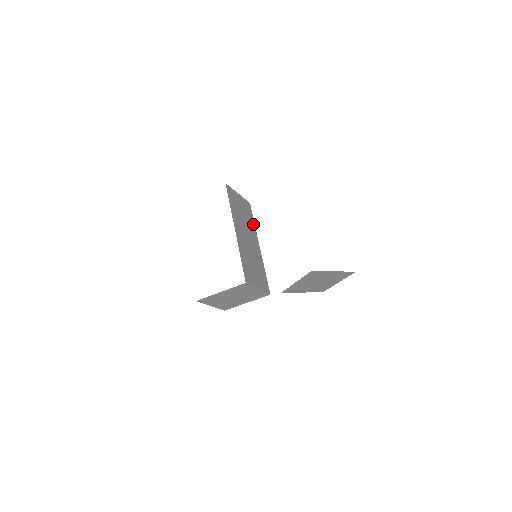
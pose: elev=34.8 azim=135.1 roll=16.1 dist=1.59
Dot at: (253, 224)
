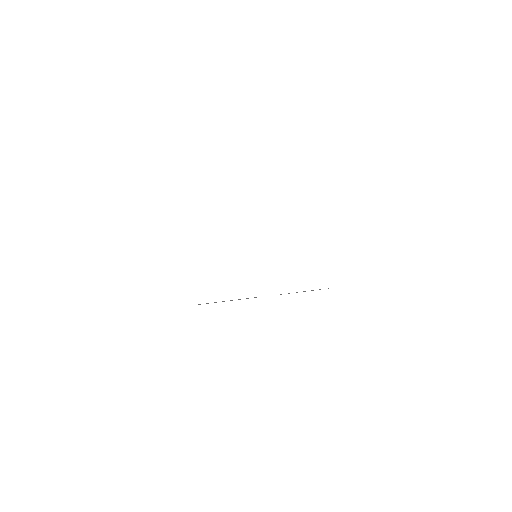
Dot at: occluded
